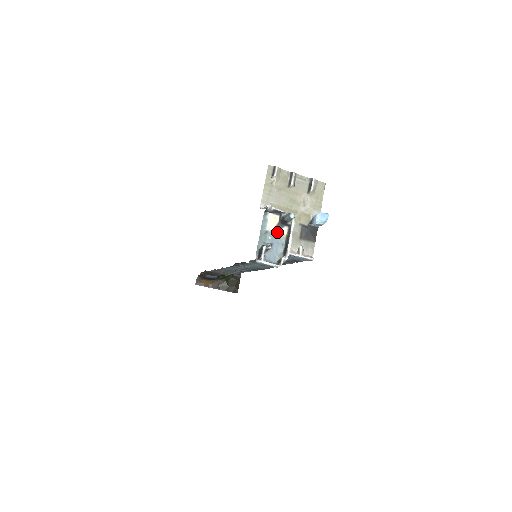
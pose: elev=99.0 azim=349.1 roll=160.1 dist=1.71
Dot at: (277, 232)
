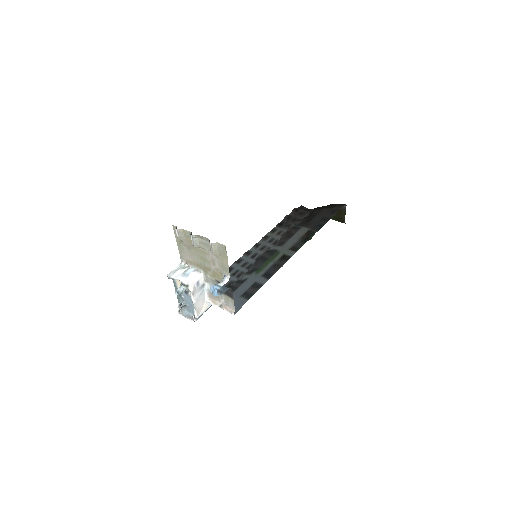
Dot at: (187, 293)
